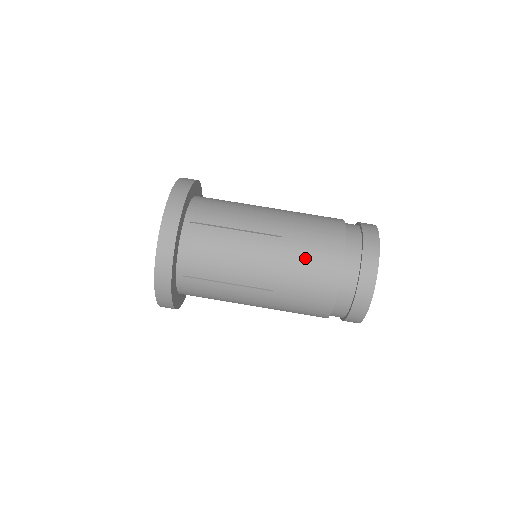
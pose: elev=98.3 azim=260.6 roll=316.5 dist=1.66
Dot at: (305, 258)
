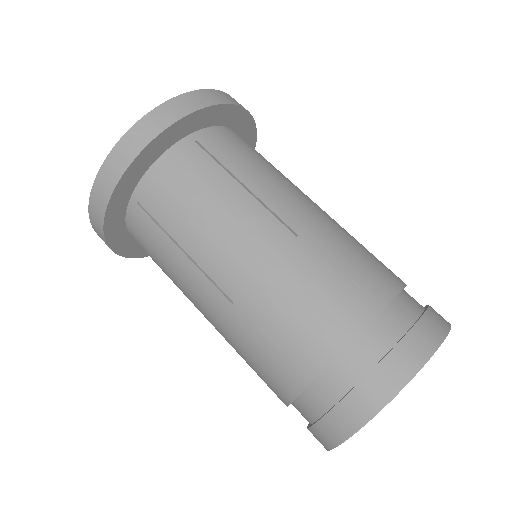
Dot at: (308, 286)
